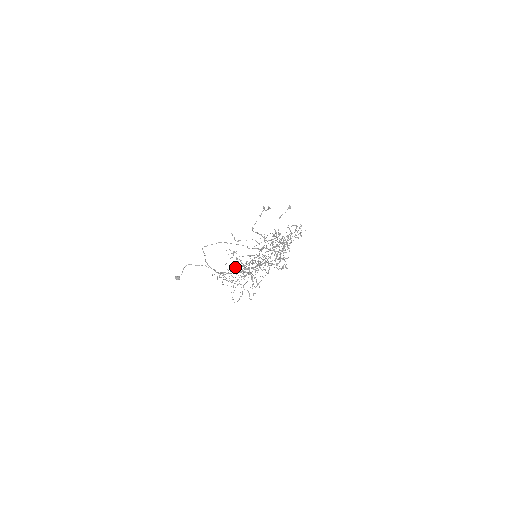
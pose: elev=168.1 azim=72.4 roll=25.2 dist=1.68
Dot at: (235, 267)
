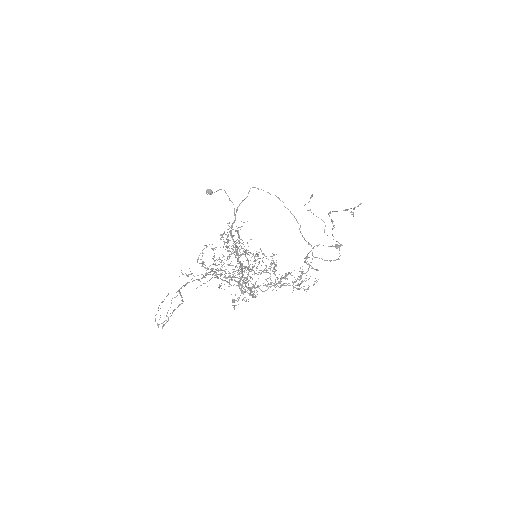
Dot at: occluded
